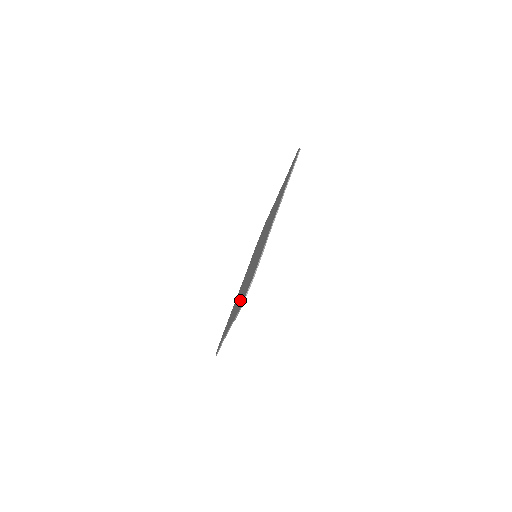
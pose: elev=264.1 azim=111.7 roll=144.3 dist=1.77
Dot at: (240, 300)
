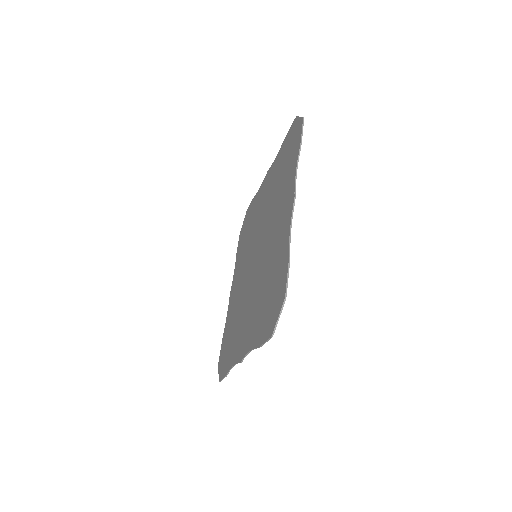
Dot at: (231, 314)
